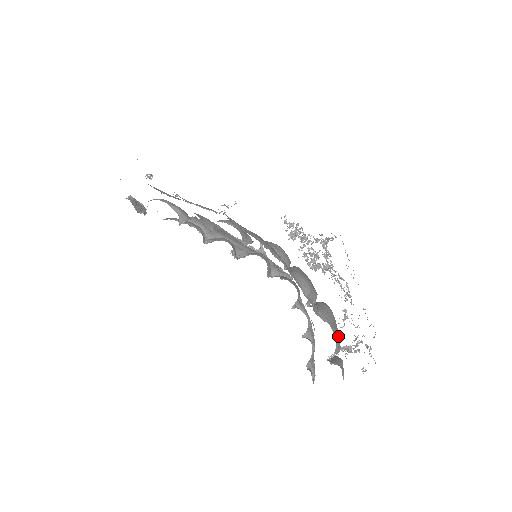
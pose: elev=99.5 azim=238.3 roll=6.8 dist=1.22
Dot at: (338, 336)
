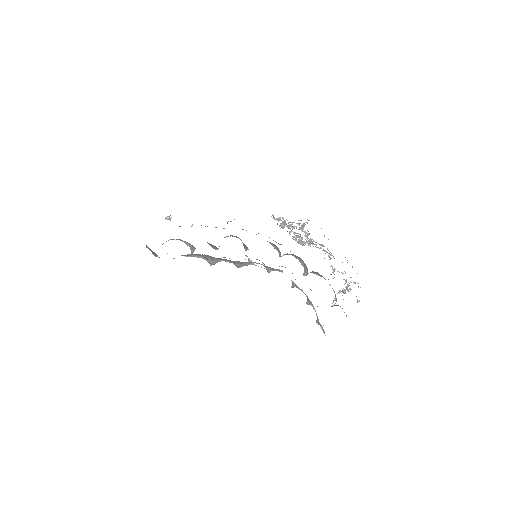
Dot at: occluded
